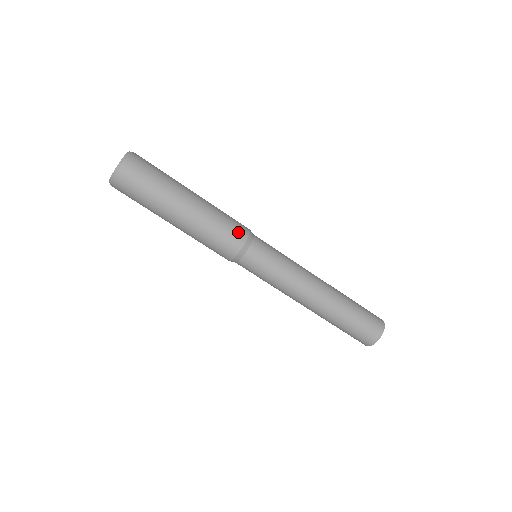
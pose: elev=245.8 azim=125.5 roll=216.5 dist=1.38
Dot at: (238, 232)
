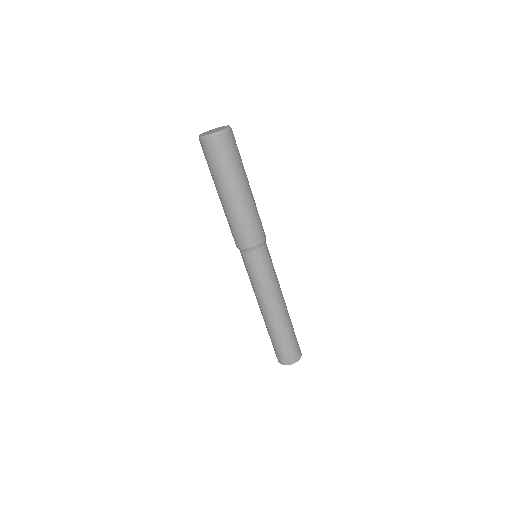
Dot at: (250, 238)
